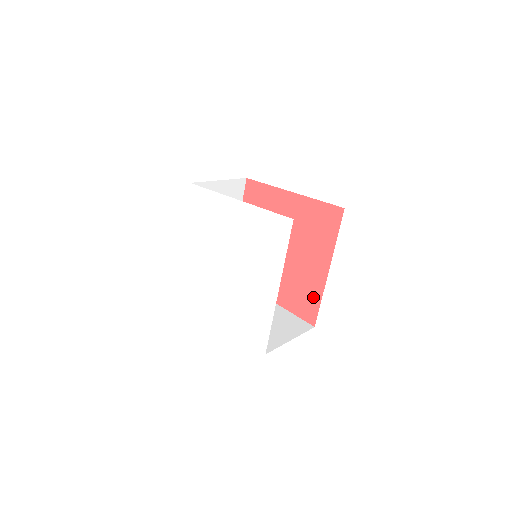
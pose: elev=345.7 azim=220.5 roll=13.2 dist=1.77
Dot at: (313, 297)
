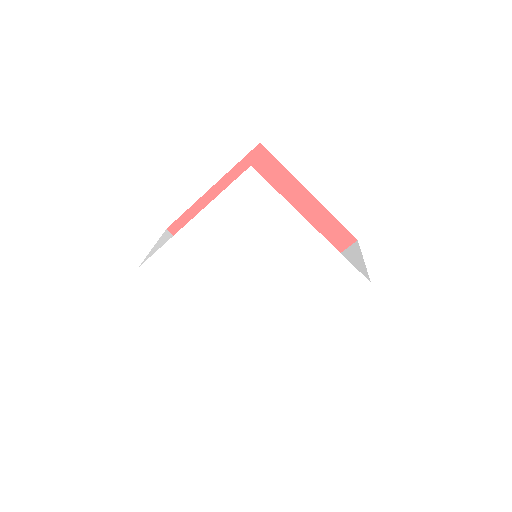
Dot at: occluded
